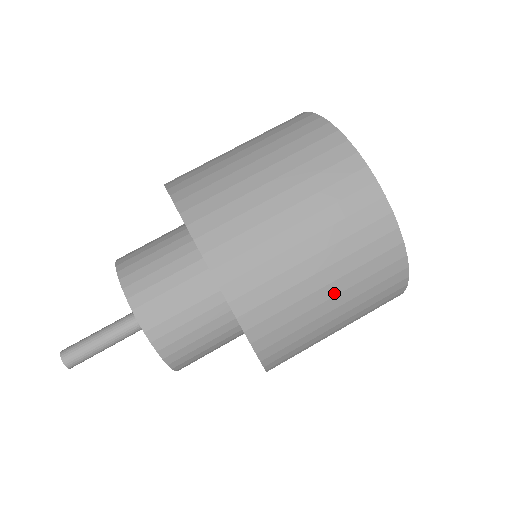
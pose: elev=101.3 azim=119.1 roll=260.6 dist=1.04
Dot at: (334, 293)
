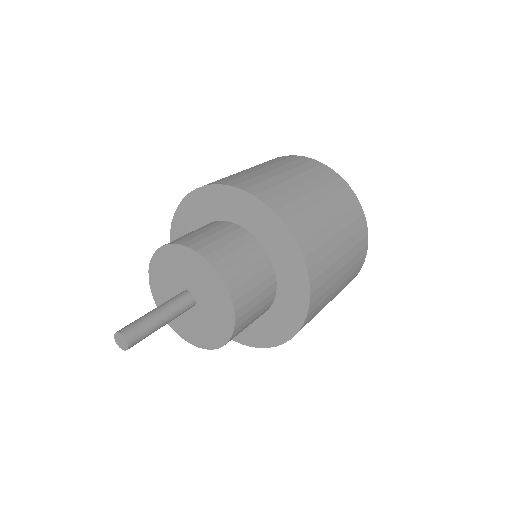
Dot at: (327, 208)
